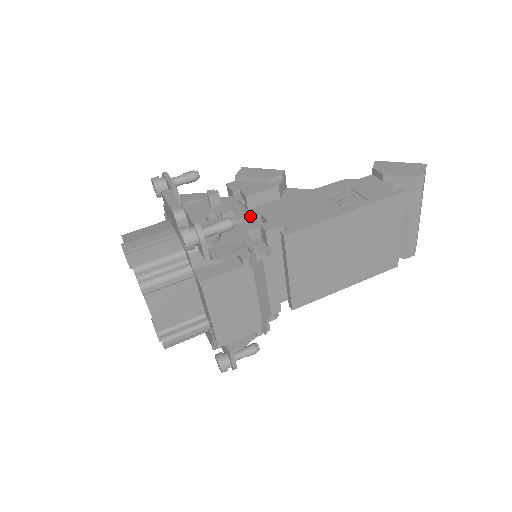
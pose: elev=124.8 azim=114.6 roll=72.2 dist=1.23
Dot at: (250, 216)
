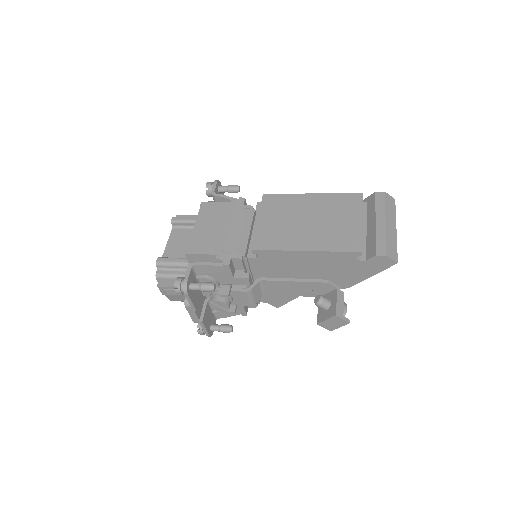
Dot at: occluded
